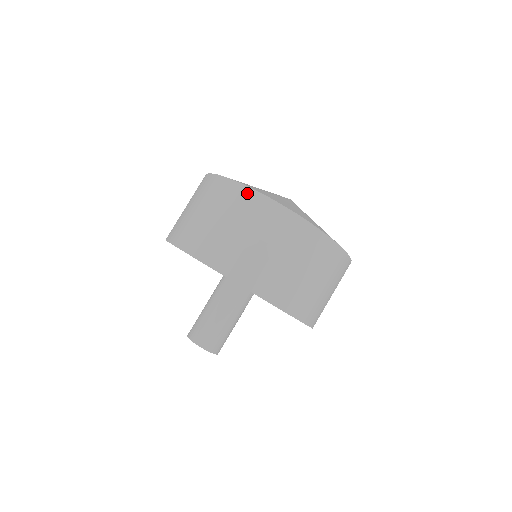
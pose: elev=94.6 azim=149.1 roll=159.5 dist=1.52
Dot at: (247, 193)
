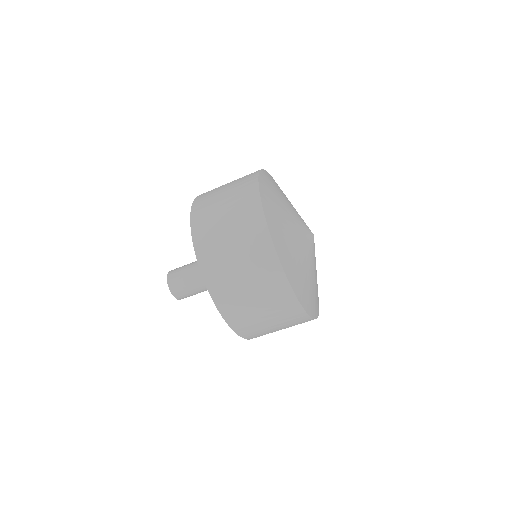
Dot at: (256, 203)
